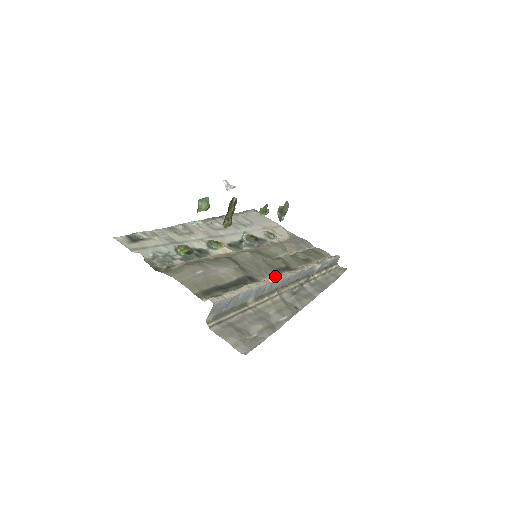
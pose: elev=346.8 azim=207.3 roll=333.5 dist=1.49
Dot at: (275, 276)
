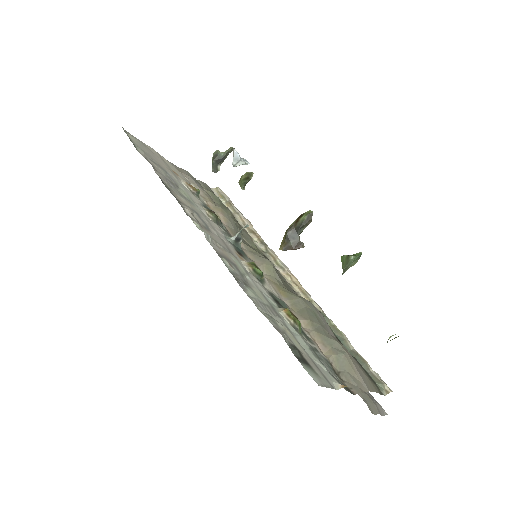
Dot at: (293, 283)
